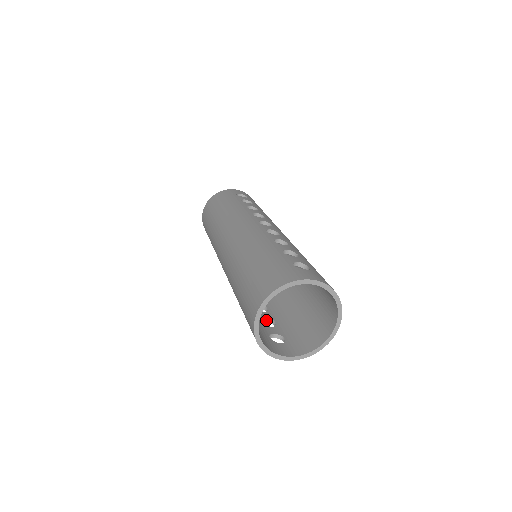
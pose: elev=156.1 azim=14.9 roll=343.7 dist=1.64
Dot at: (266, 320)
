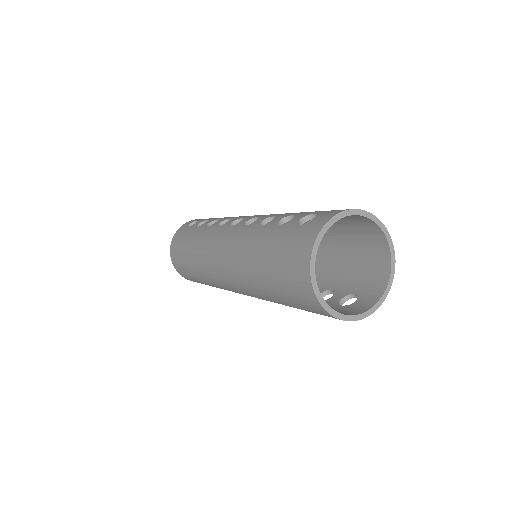
Dot at: occluded
